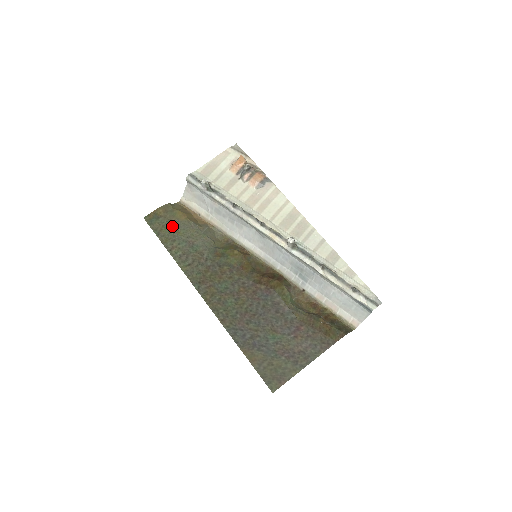
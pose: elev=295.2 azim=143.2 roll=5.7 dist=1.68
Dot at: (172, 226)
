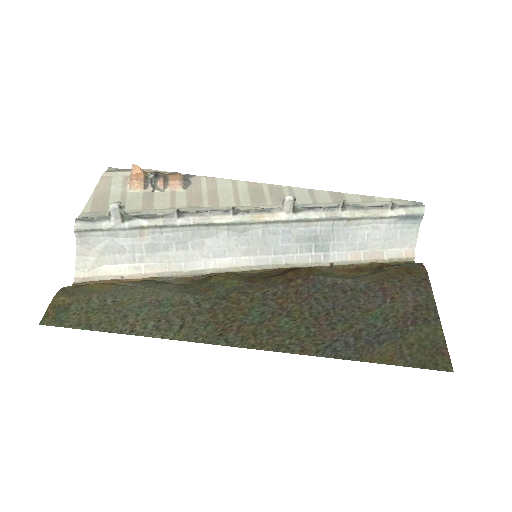
Dot at: (102, 303)
